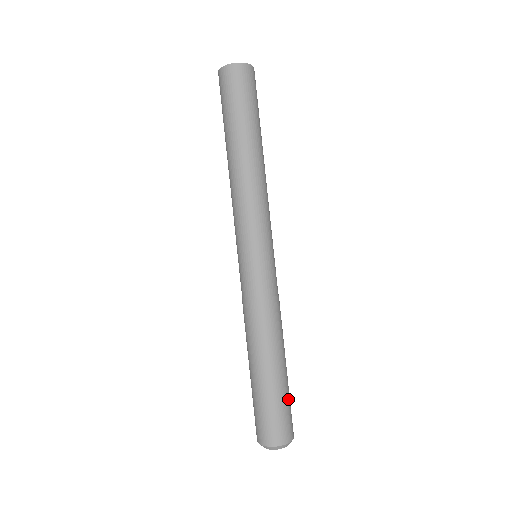
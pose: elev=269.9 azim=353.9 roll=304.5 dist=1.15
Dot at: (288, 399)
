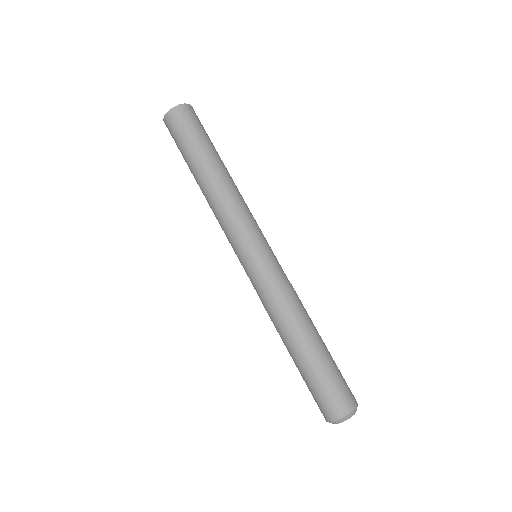
Dot at: occluded
